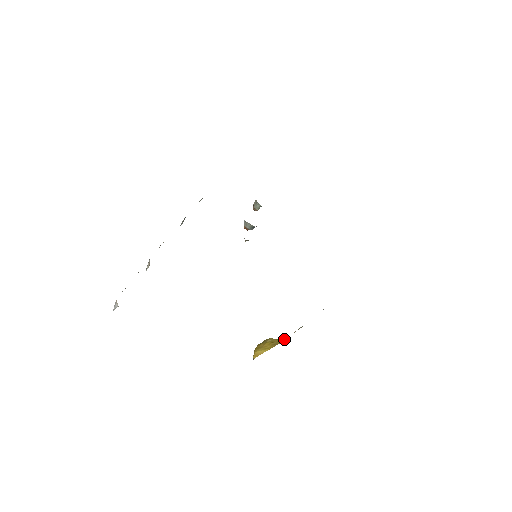
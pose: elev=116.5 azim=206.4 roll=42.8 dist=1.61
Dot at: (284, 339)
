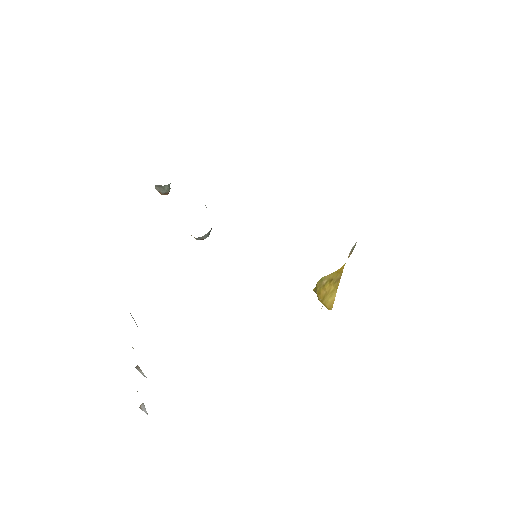
Dot at: (341, 268)
